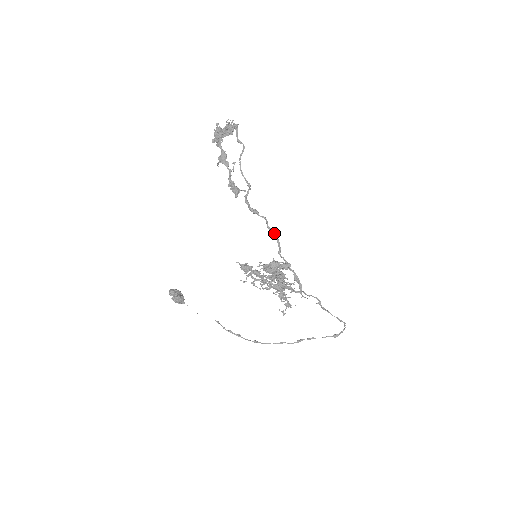
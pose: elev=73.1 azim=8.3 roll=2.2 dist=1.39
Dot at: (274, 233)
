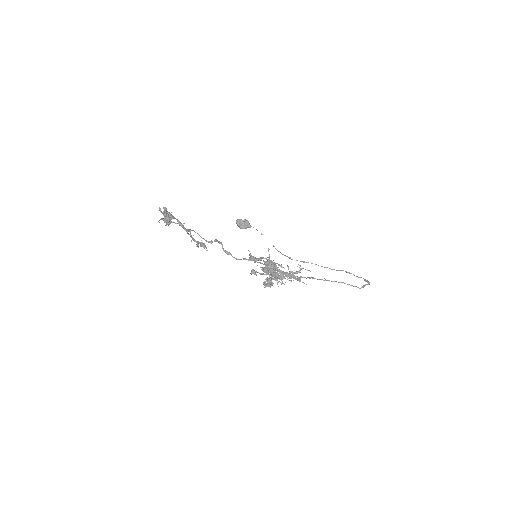
Dot at: occluded
